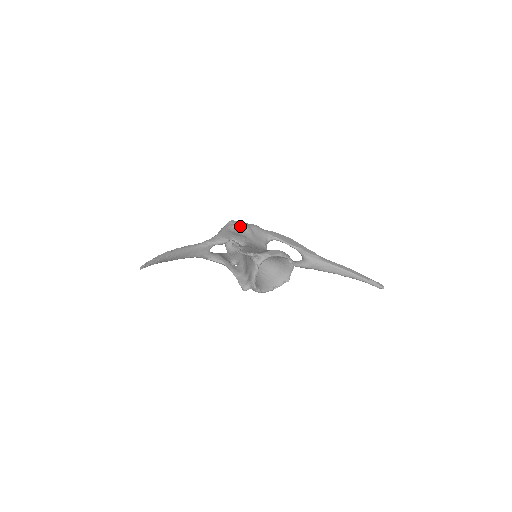
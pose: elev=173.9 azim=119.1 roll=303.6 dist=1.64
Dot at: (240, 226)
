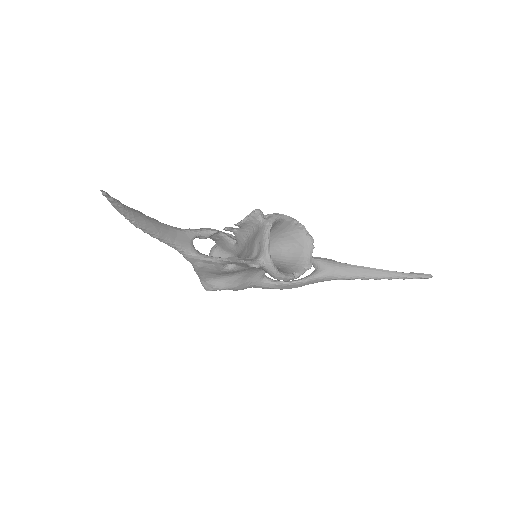
Dot at: (226, 233)
